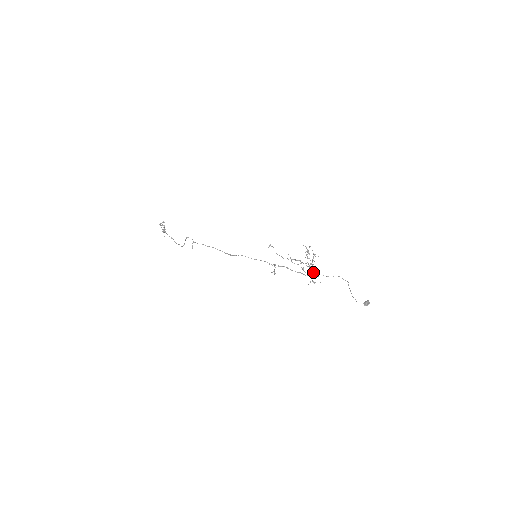
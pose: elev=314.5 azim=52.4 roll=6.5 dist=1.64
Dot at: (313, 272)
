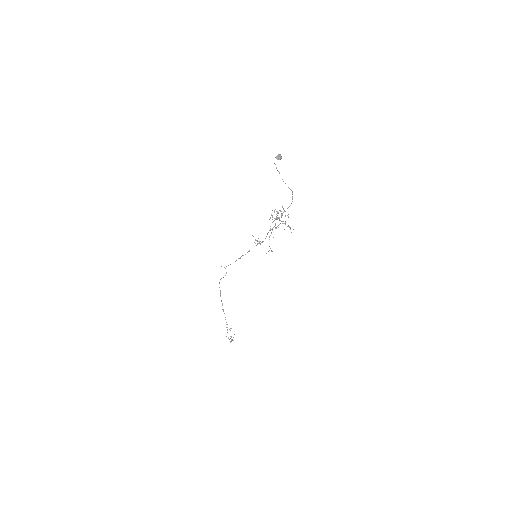
Dot at: (278, 218)
